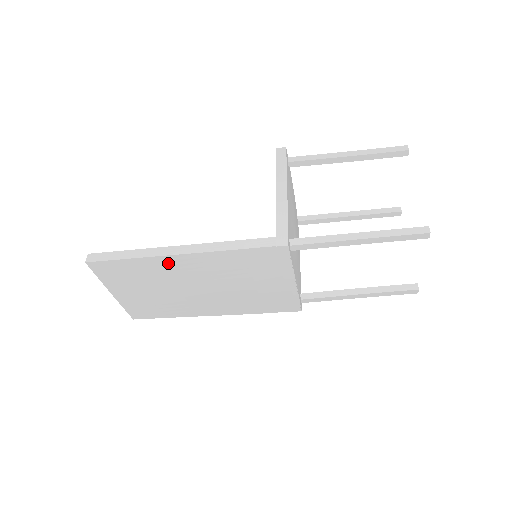
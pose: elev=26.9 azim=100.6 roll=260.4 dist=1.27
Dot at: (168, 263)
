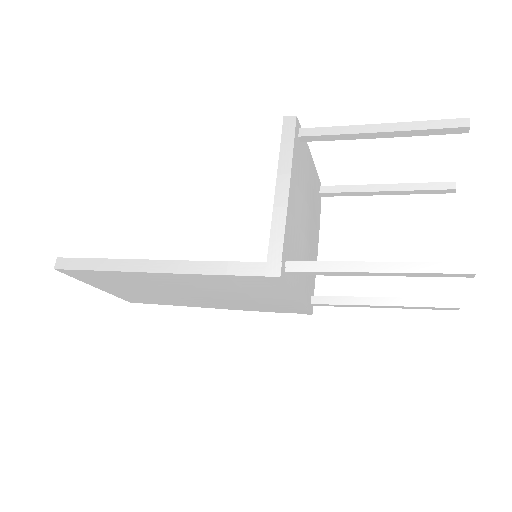
Dot at: (144, 276)
